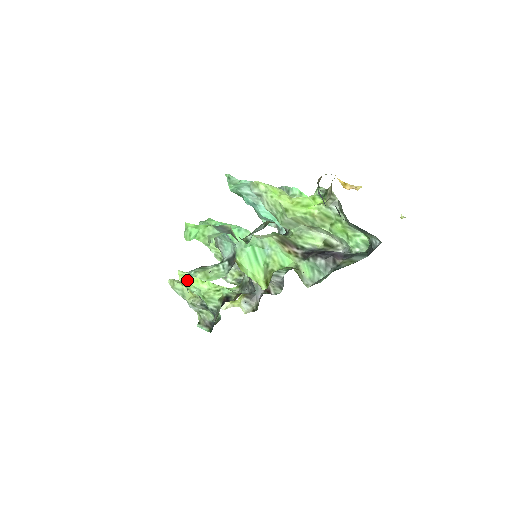
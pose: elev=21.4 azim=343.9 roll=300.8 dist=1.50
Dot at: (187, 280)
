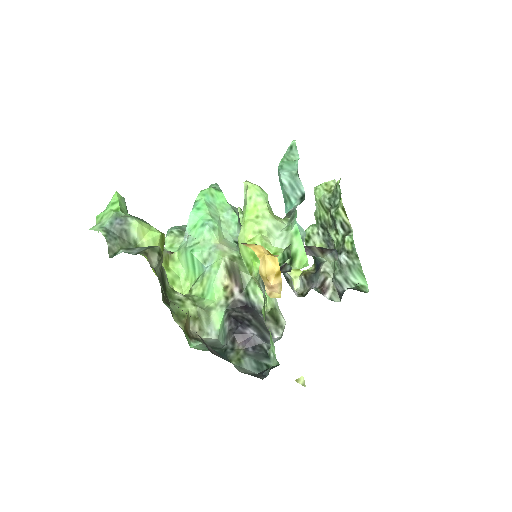
Dot at: occluded
